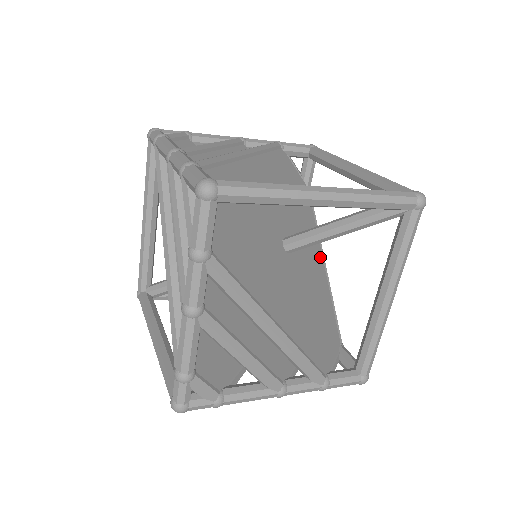
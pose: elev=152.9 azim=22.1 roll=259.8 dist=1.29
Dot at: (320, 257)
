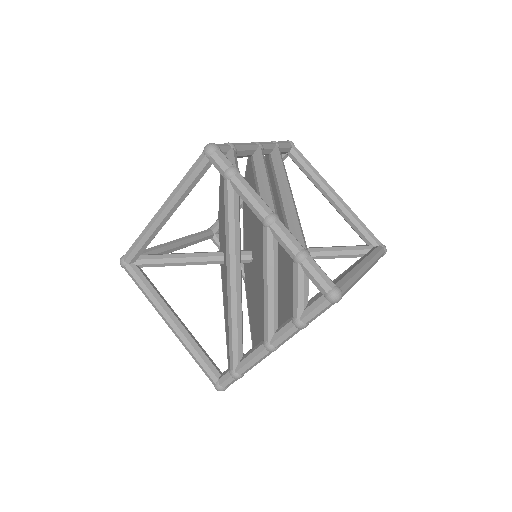
Dot at: occluded
